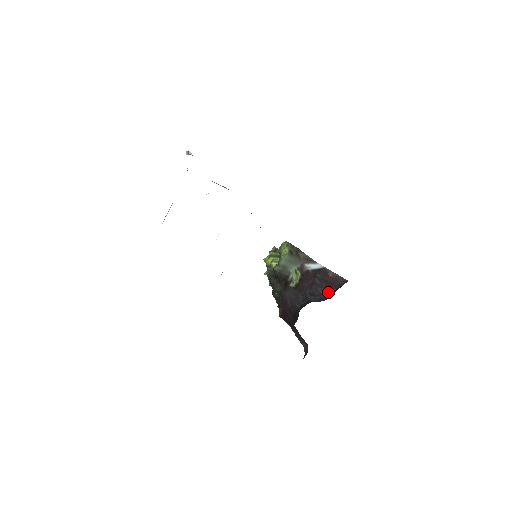
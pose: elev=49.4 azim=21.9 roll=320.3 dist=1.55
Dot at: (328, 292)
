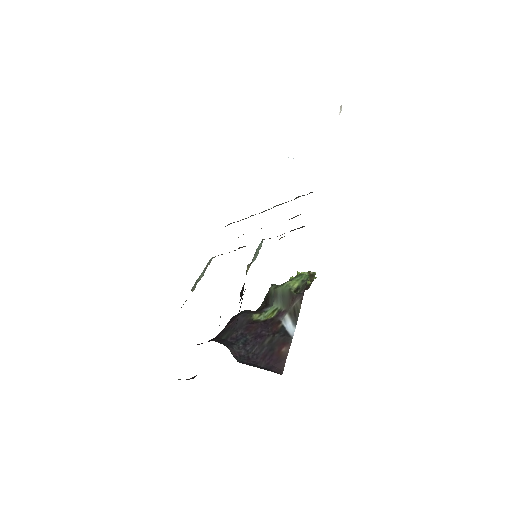
Dot at: (255, 359)
